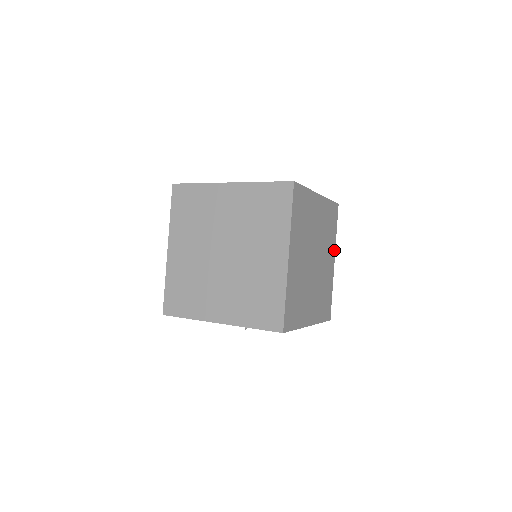
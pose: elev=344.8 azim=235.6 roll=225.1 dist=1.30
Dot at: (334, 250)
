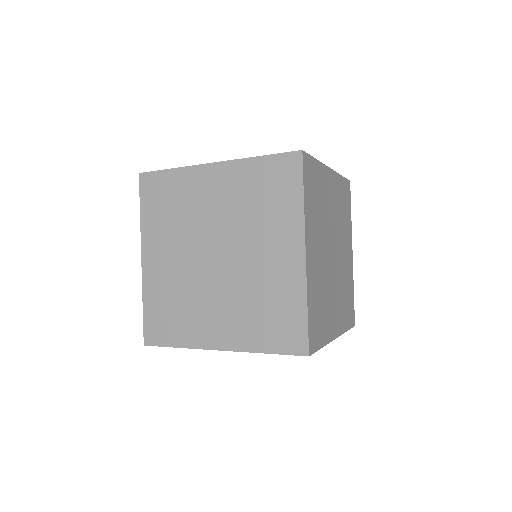
Dot at: (351, 238)
